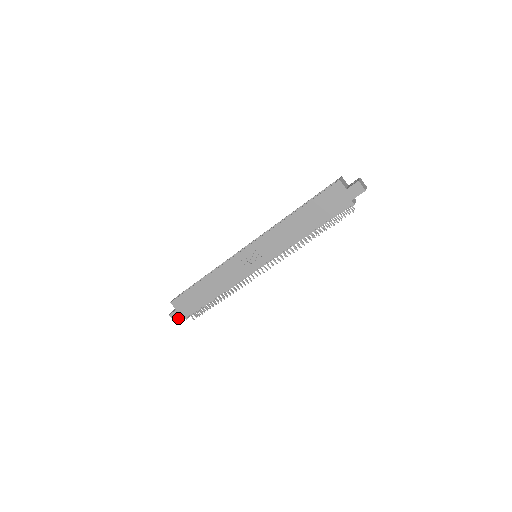
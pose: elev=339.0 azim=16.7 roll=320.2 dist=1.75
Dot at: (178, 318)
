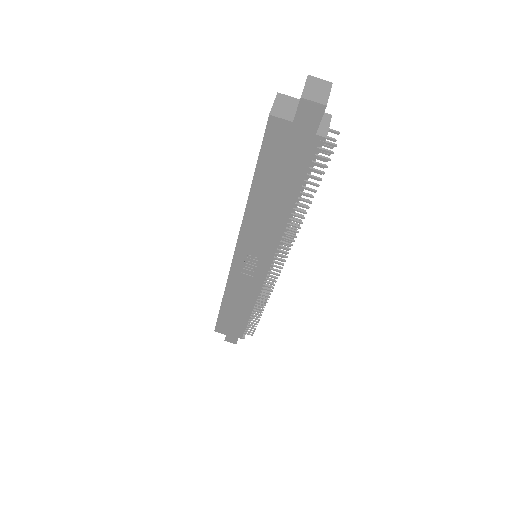
Dot at: (235, 341)
